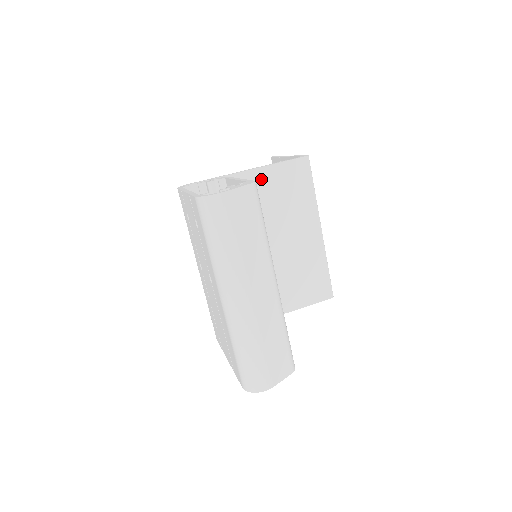
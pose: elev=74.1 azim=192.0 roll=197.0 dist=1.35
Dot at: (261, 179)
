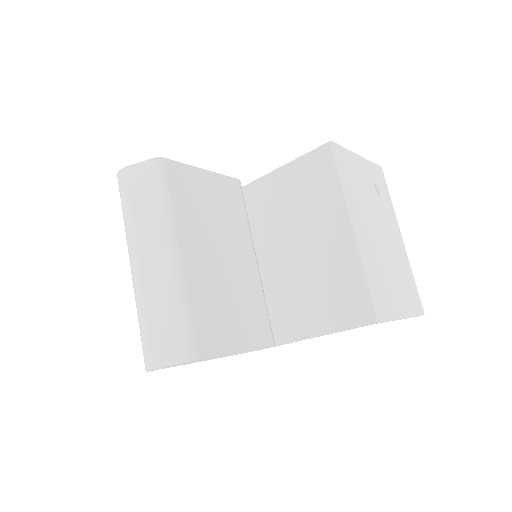
Dot at: (283, 179)
